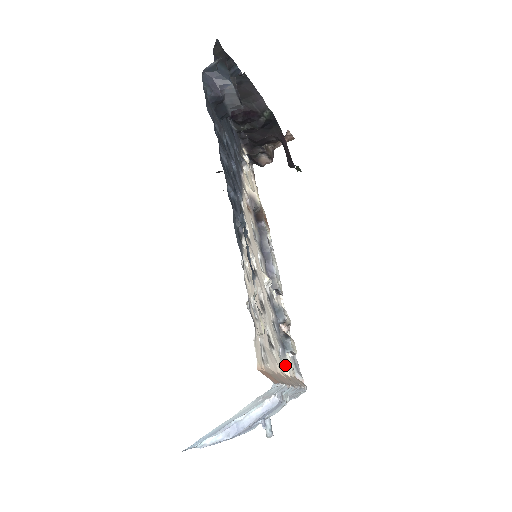
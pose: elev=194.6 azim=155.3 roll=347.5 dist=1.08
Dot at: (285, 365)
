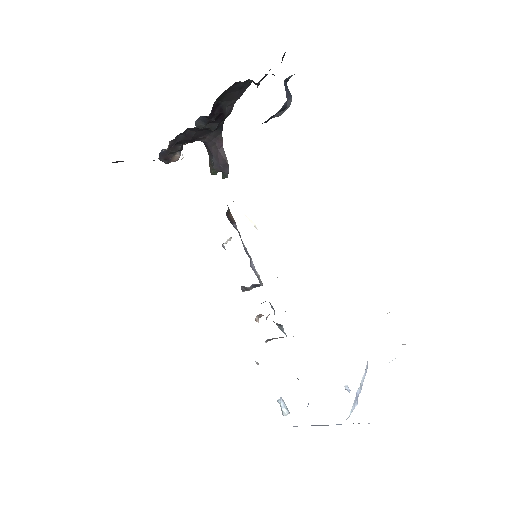
Dot at: occluded
